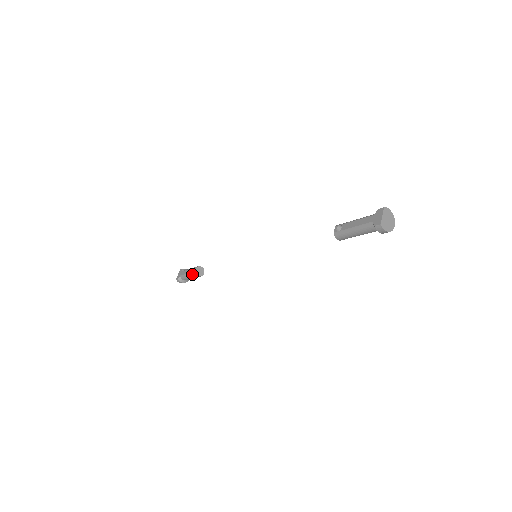
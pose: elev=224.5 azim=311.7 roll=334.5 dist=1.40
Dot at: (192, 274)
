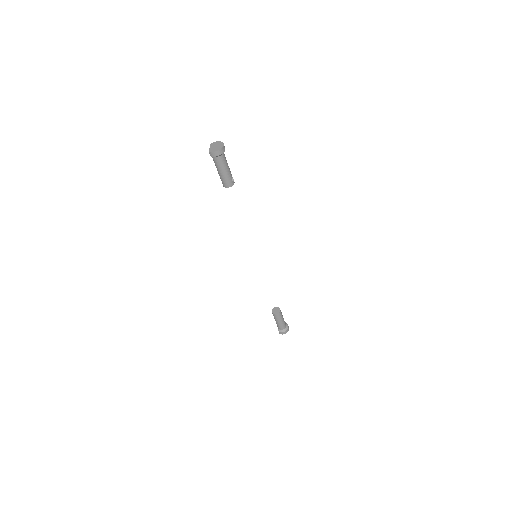
Dot at: (274, 317)
